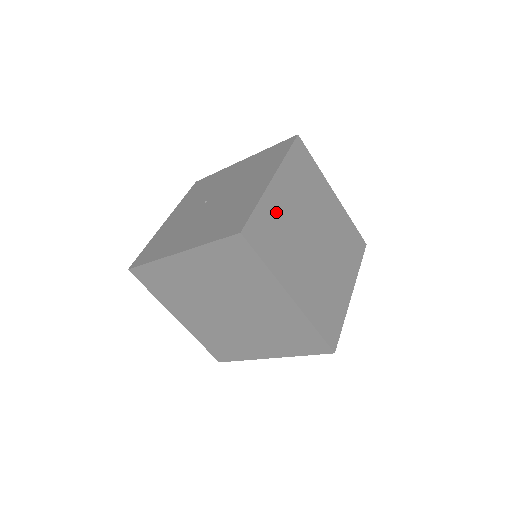
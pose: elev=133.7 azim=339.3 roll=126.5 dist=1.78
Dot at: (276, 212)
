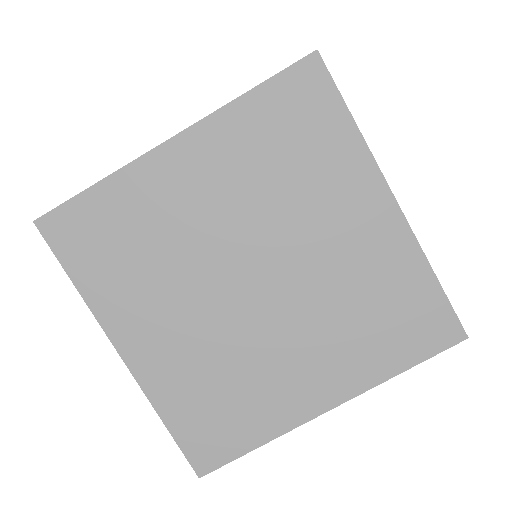
Dot at: (148, 205)
